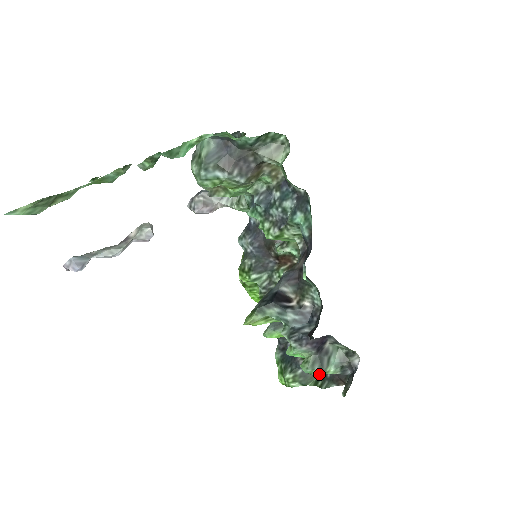
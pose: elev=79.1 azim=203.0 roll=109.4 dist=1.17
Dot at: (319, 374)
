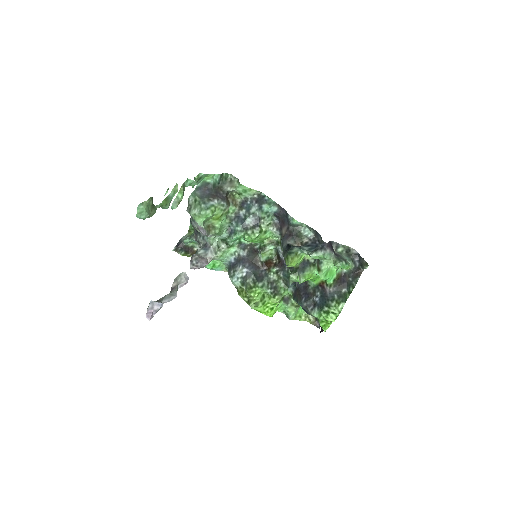
Dot at: (346, 287)
